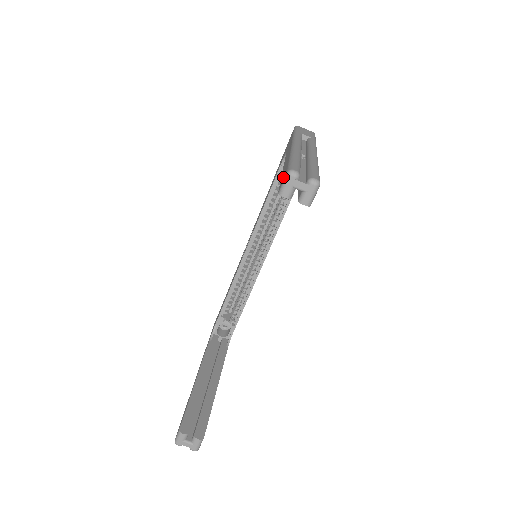
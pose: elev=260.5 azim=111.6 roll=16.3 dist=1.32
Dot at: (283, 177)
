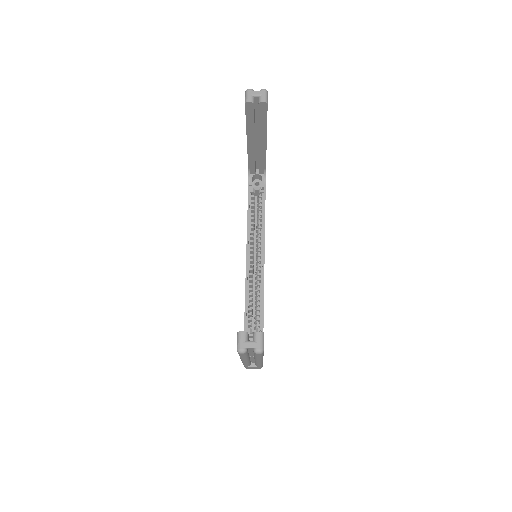
Dot at: occluded
